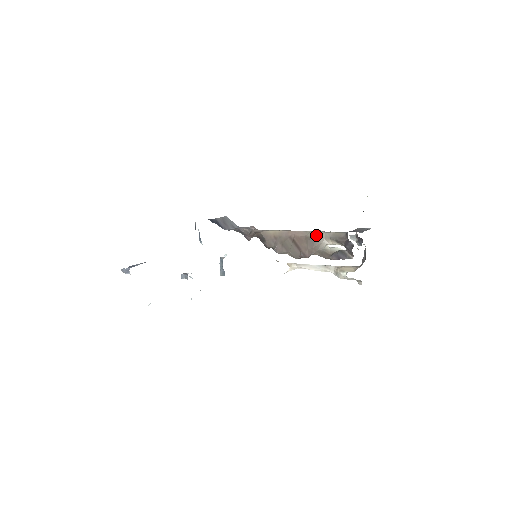
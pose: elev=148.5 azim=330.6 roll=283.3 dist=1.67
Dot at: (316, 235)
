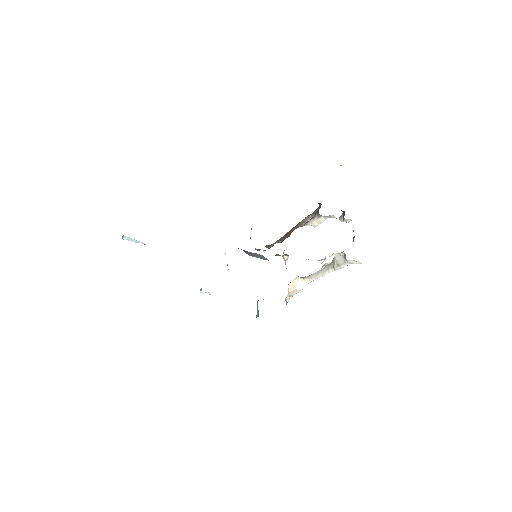
Dot at: (303, 220)
